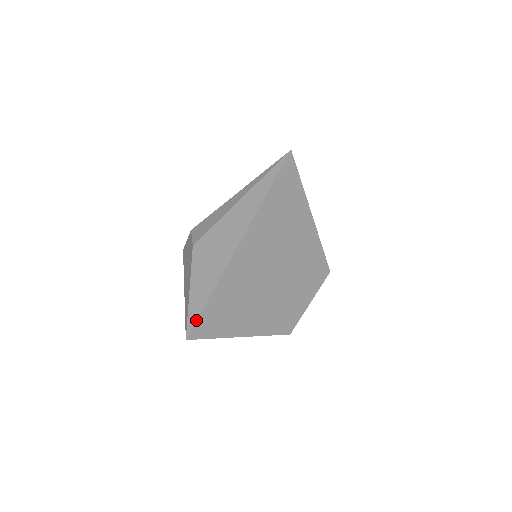
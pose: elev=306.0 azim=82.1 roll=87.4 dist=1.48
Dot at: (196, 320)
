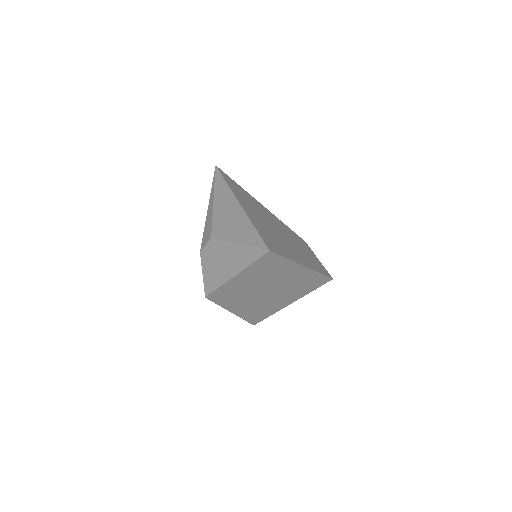
Dot at: (261, 238)
